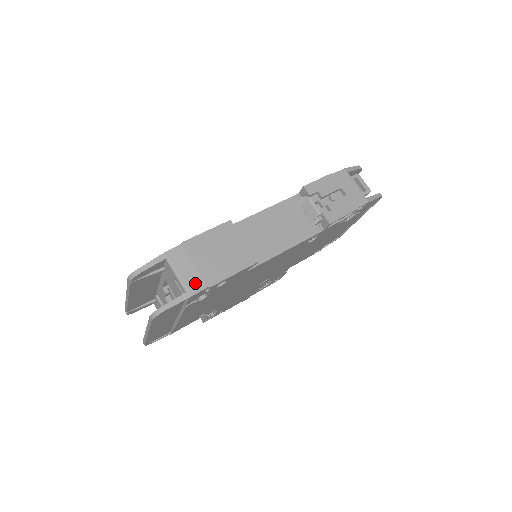
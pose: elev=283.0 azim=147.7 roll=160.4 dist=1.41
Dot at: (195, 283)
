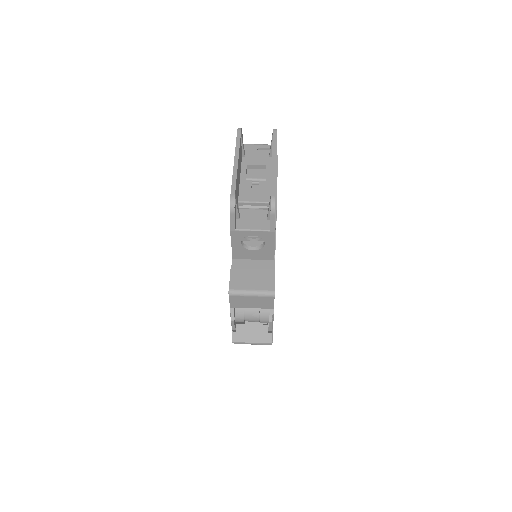
Dot at: occluded
